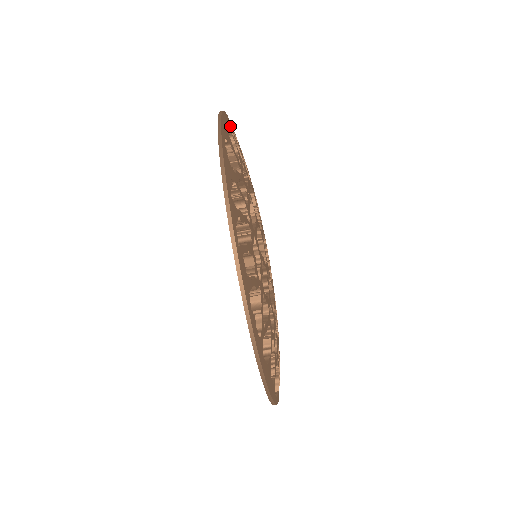
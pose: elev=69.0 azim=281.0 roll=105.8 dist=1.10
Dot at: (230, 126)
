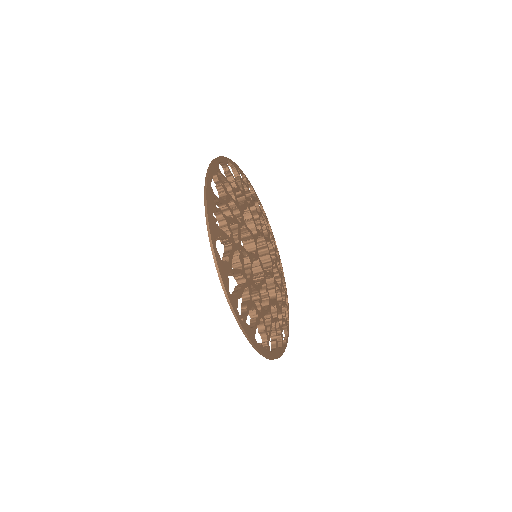
Dot at: (214, 196)
